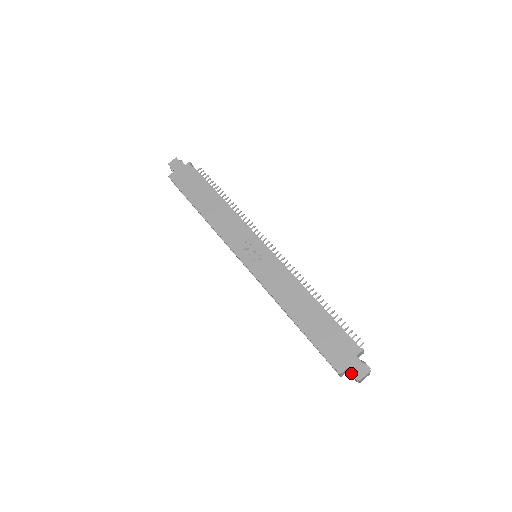
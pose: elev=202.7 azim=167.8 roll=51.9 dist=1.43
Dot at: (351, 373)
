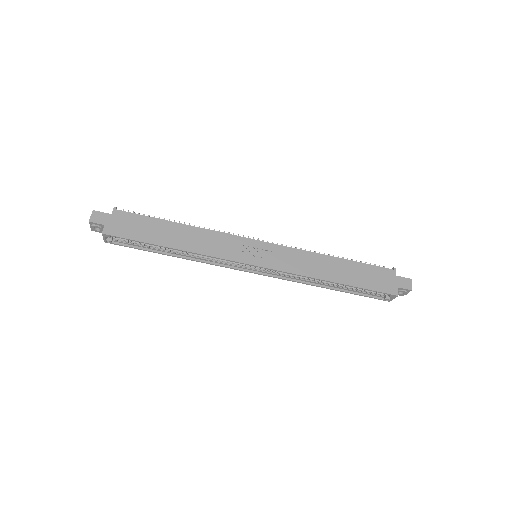
Dot at: (401, 290)
